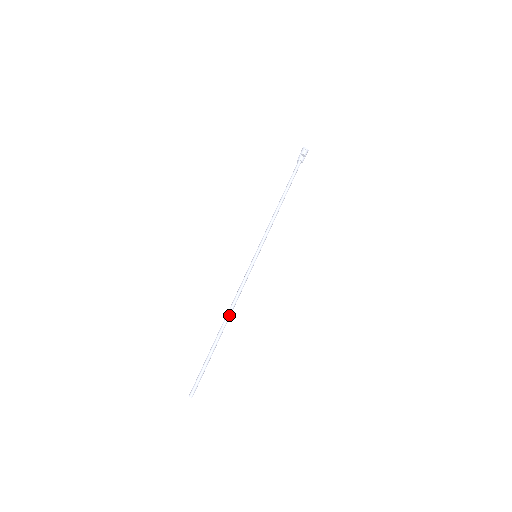
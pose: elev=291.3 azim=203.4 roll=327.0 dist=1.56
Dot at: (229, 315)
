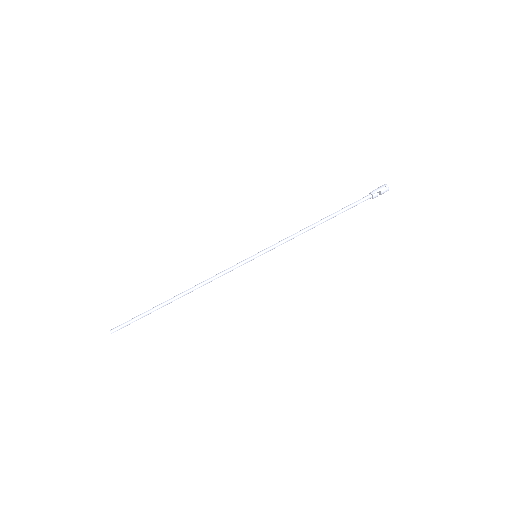
Dot at: (192, 291)
